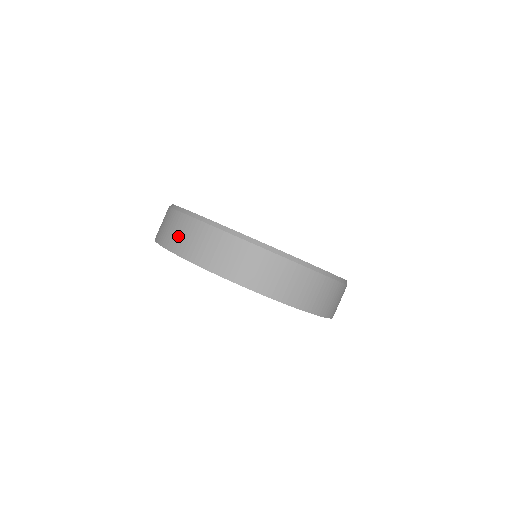
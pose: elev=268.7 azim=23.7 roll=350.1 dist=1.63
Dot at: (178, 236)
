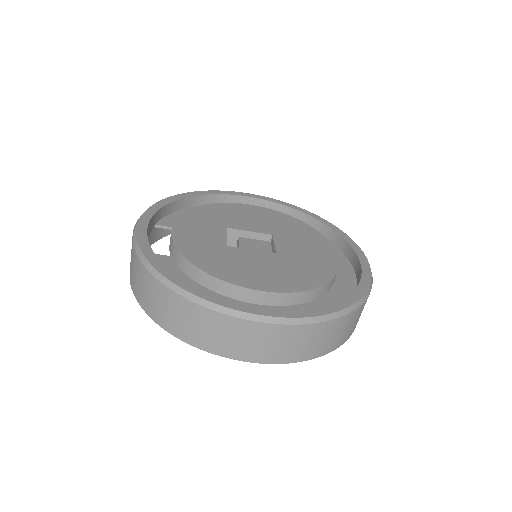
Dot at: (178, 321)
